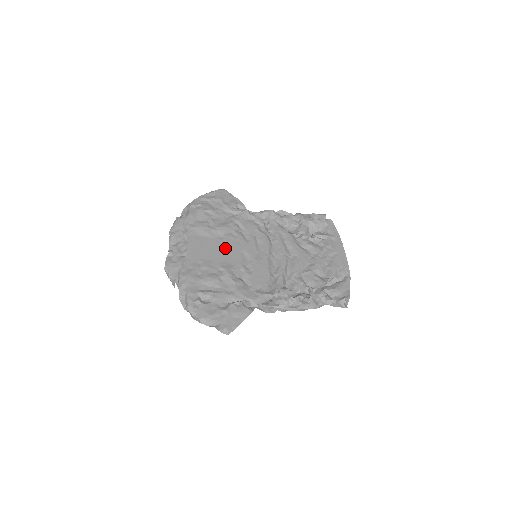
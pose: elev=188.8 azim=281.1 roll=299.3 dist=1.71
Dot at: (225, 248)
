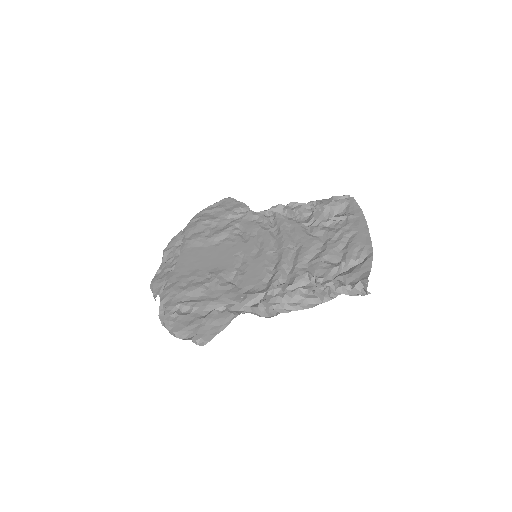
Dot at: (219, 254)
